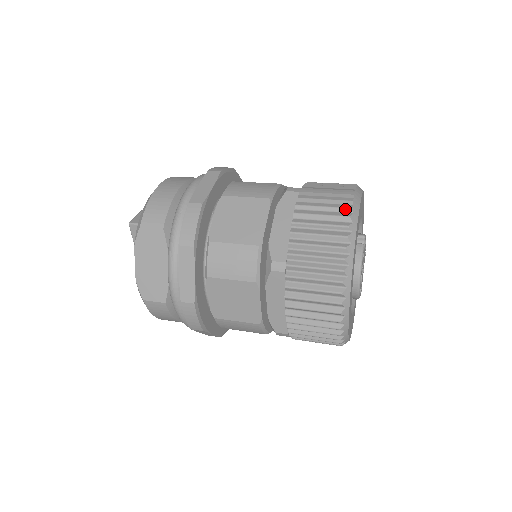
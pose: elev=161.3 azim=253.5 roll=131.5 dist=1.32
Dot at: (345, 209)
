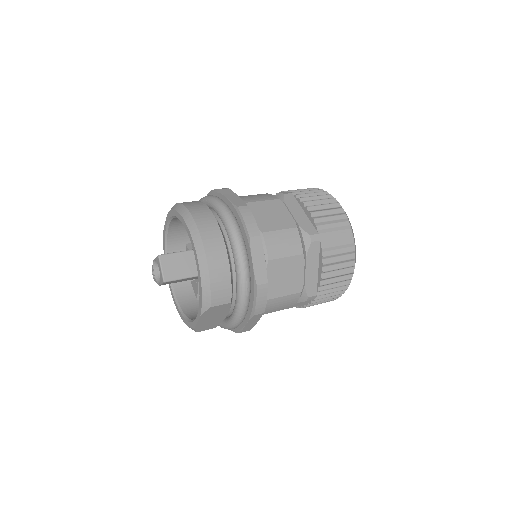
Dot at: (352, 252)
